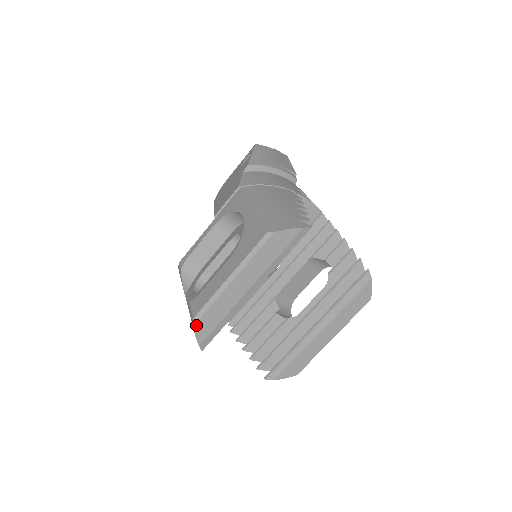
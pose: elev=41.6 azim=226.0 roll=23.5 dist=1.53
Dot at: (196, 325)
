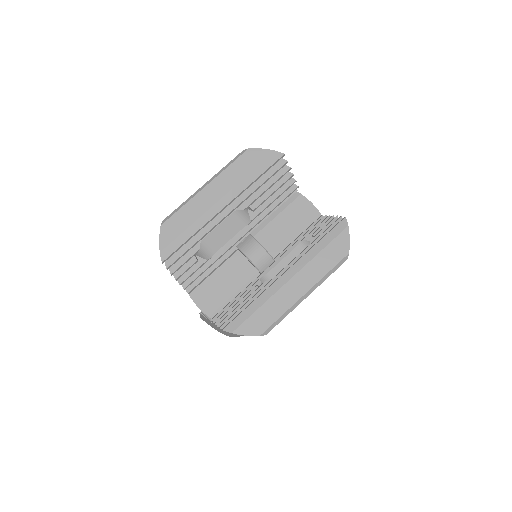
Dot at: (163, 226)
